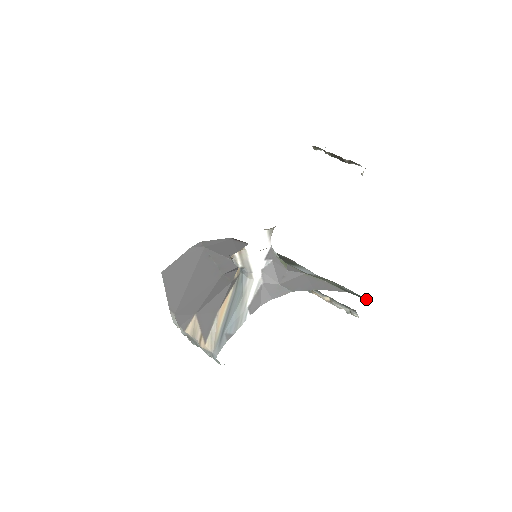
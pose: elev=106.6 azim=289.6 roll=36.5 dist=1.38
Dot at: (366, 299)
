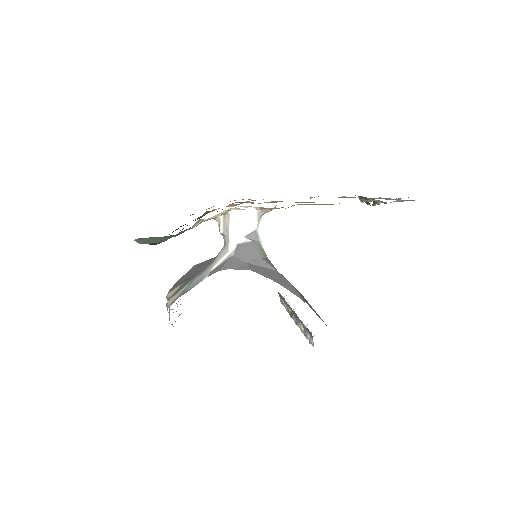
Dot at: occluded
